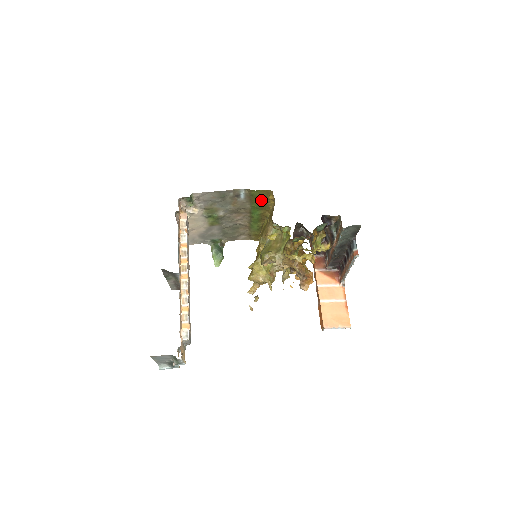
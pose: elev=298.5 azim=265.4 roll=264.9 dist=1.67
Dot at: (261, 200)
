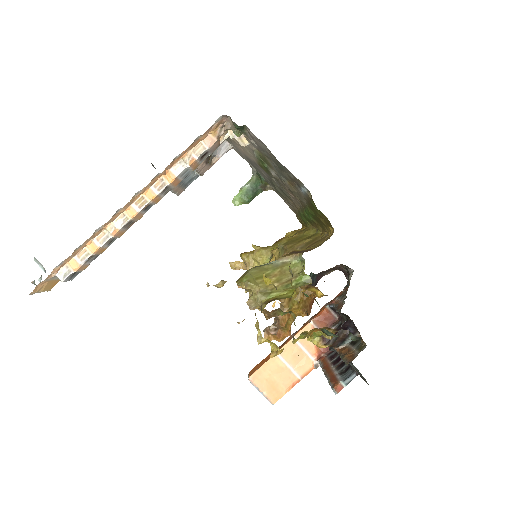
Dot at: (320, 217)
